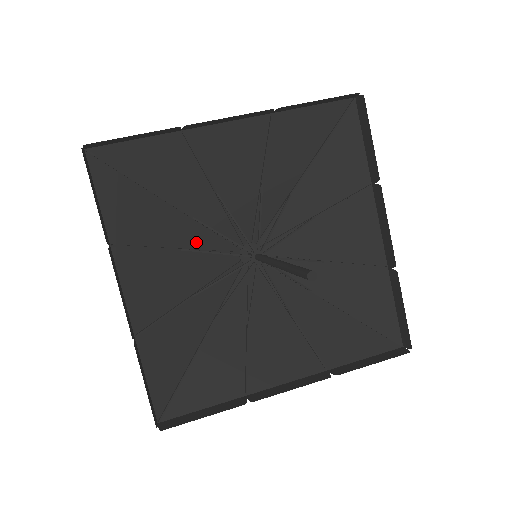
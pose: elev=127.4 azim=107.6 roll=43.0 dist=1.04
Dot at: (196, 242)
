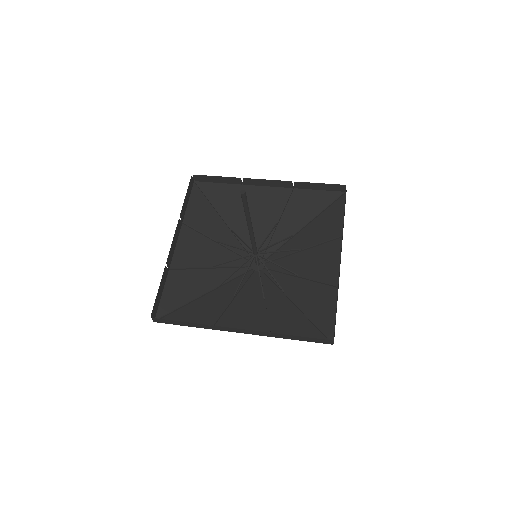
Dot at: occluded
